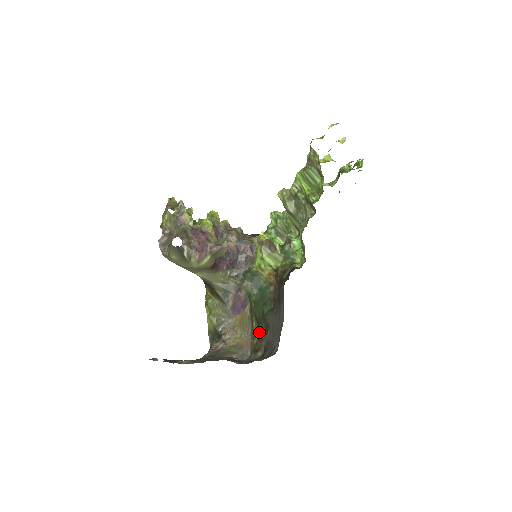
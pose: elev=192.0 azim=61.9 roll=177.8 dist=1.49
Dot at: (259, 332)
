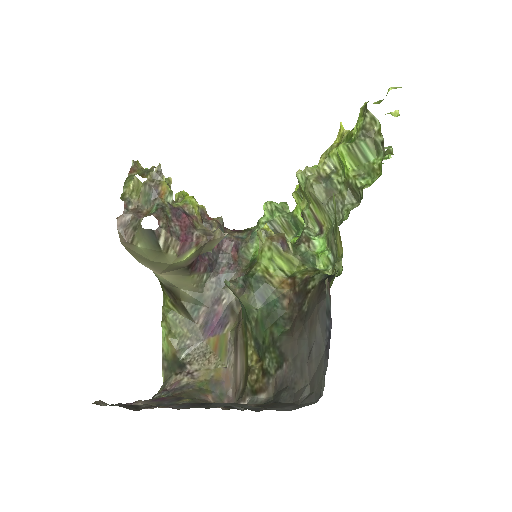
Dot at: (262, 364)
